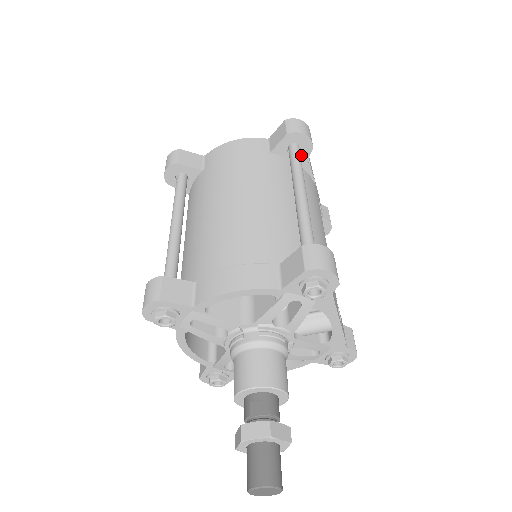
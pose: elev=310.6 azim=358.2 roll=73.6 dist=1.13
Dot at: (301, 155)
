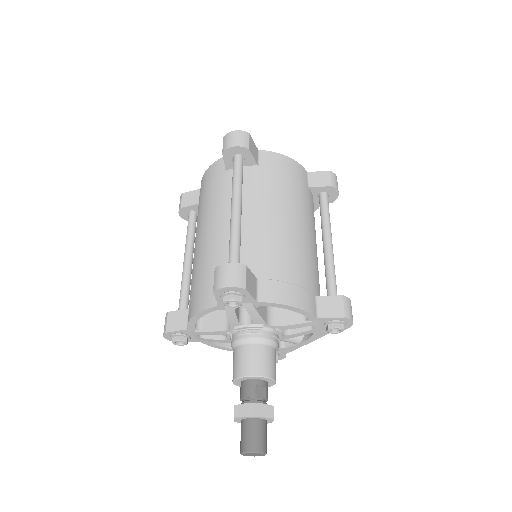
Dot at: occluded
